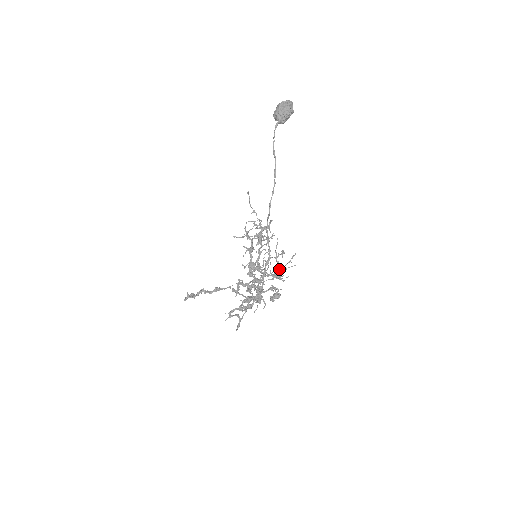
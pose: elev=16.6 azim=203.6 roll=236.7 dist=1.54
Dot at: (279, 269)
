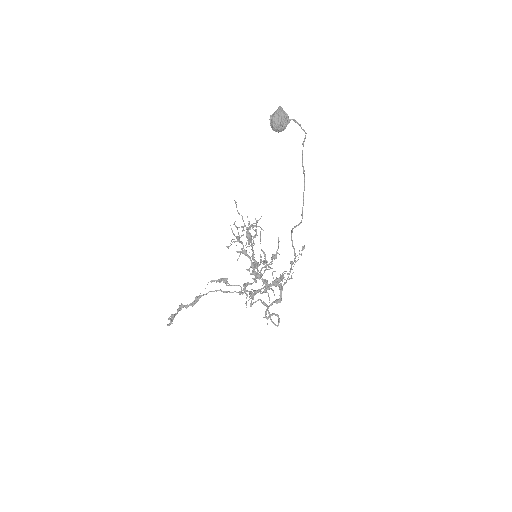
Dot at: (296, 261)
